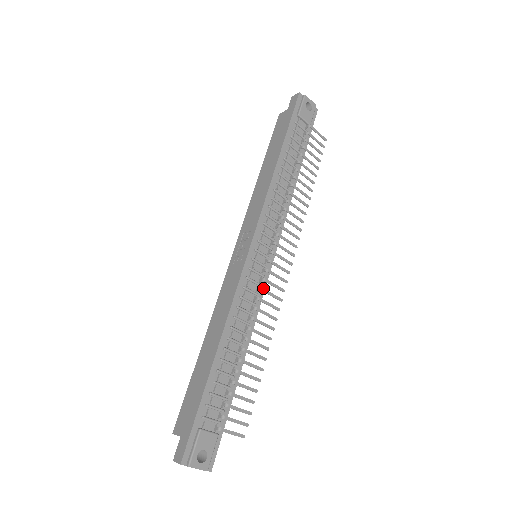
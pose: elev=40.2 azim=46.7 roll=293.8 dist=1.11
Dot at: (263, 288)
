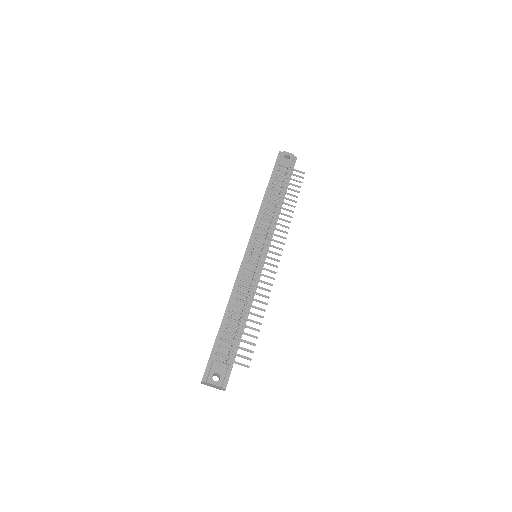
Dot at: (257, 272)
